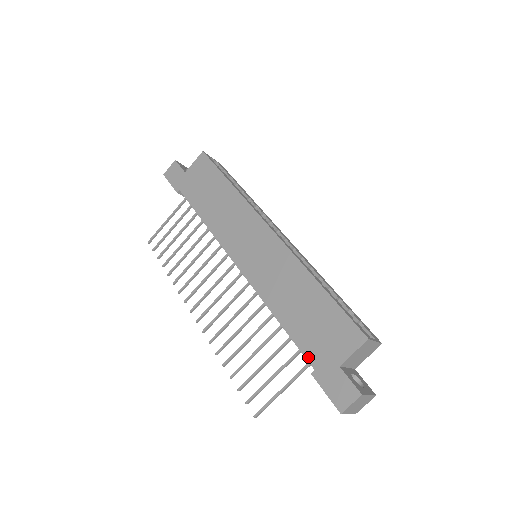
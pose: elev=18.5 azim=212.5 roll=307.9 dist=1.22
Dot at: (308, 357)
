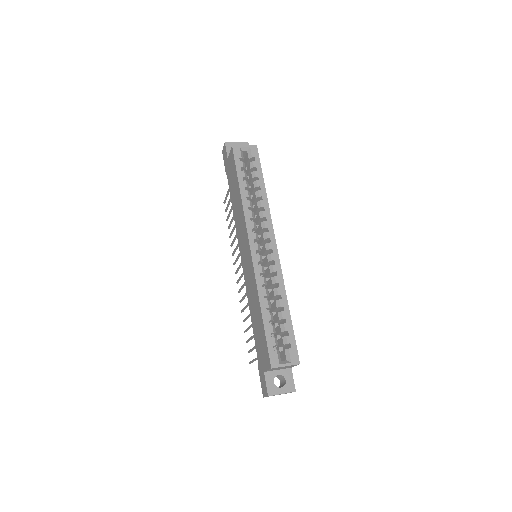
Dot at: (257, 354)
